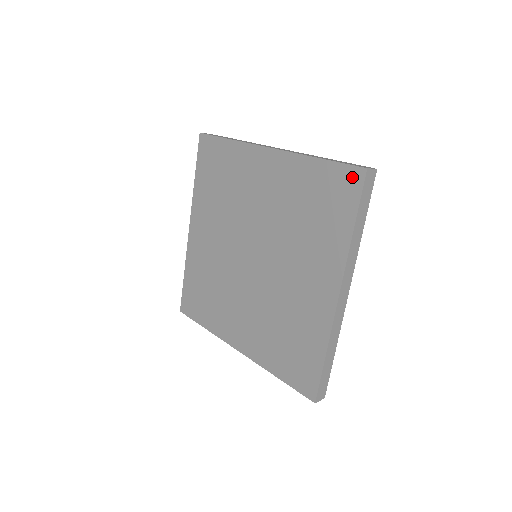
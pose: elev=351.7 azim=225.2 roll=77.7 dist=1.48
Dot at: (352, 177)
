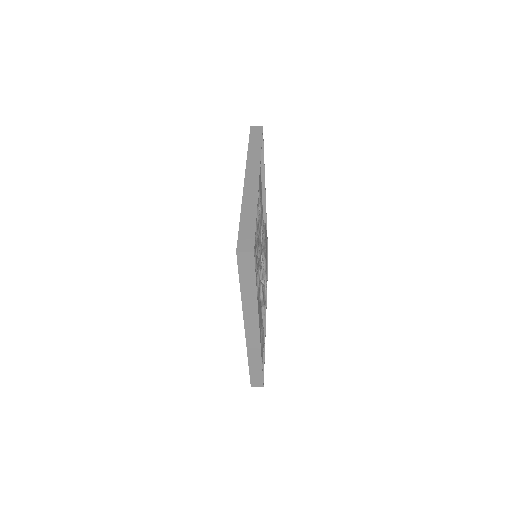
Dot at: occluded
